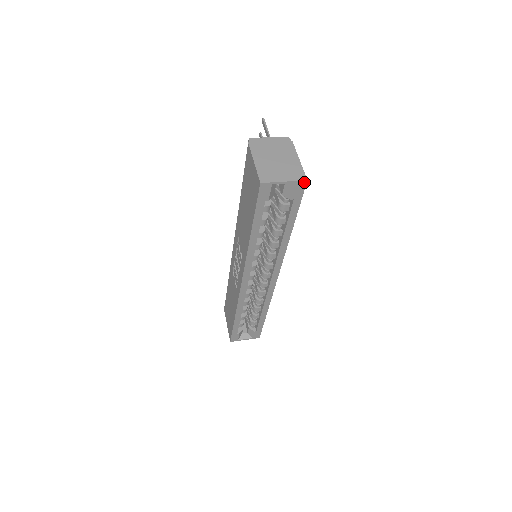
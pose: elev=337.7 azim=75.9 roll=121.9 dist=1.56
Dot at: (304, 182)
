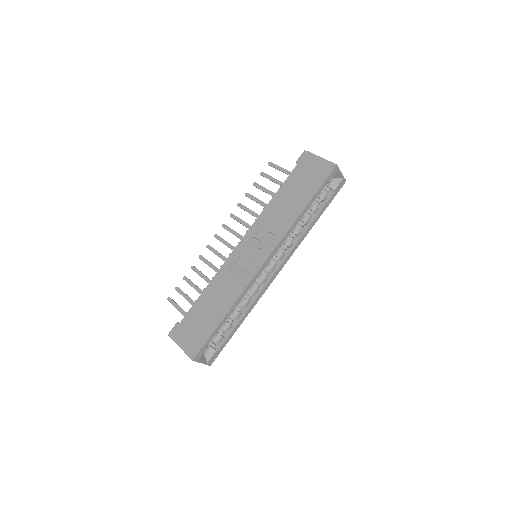
Dot at: (345, 181)
